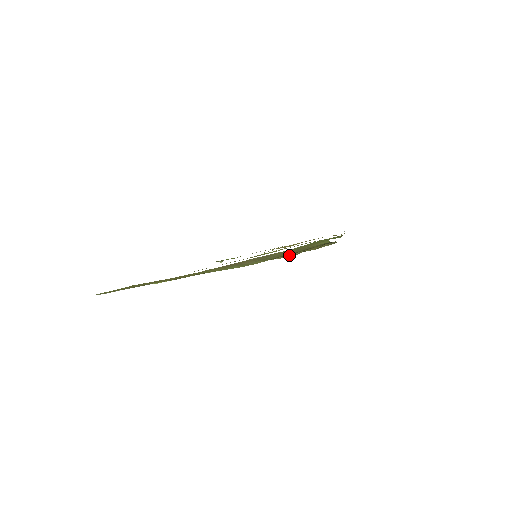
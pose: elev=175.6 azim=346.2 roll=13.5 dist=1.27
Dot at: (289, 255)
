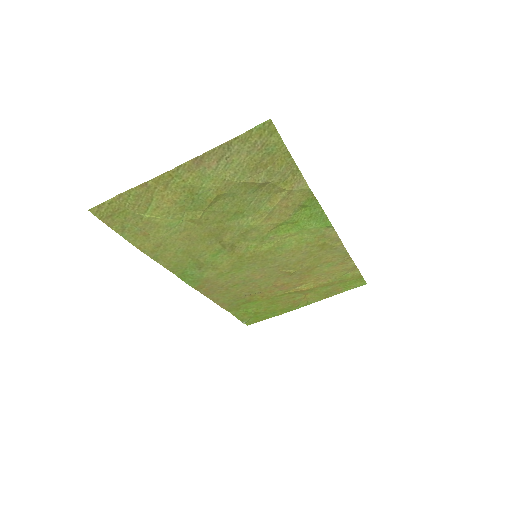
Dot at: (256, 177)
